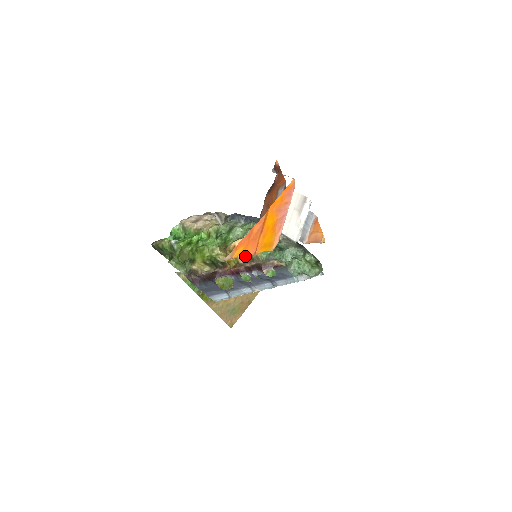
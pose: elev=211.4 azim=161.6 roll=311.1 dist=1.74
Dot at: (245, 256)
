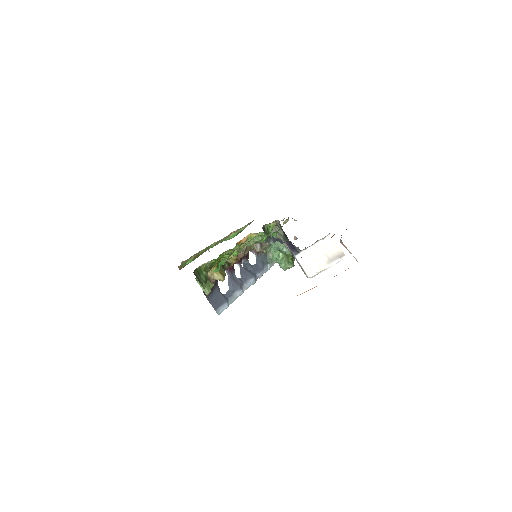
Dot at: occluded
